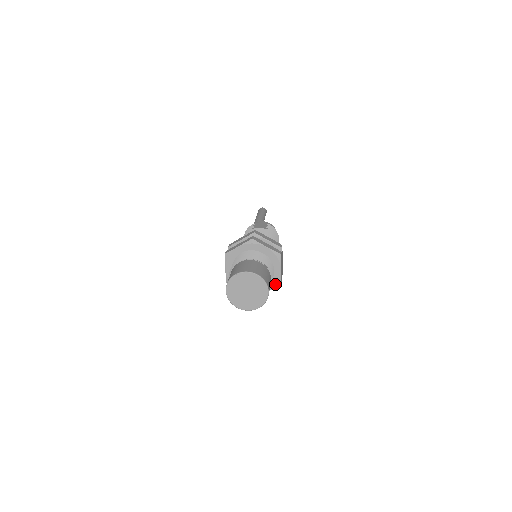
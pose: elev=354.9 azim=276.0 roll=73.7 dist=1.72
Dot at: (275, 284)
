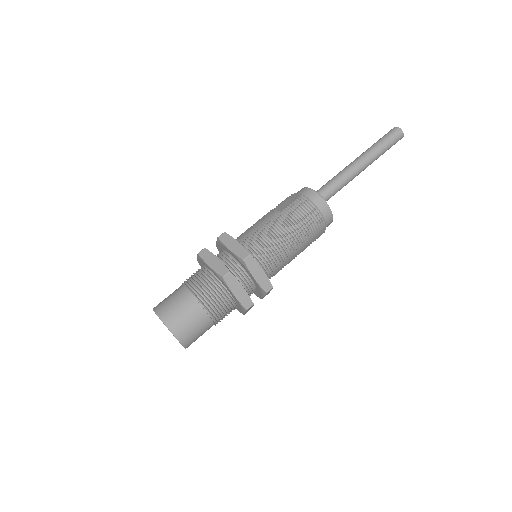
Dot at: (242, 308)
